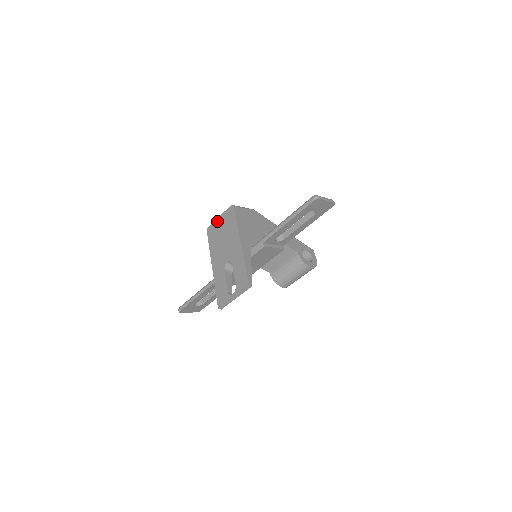
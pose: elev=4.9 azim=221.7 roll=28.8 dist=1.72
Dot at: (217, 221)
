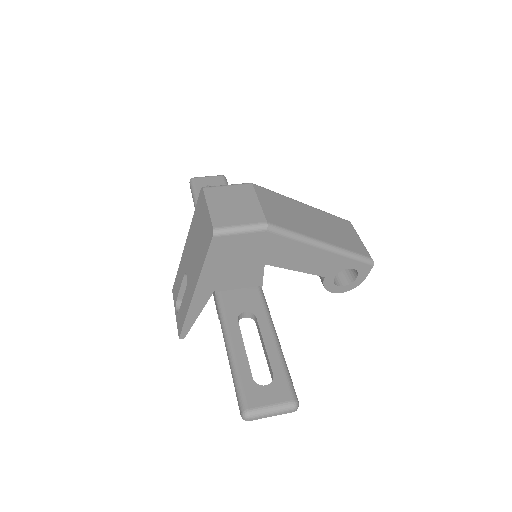
Dot at: (204, 207)
